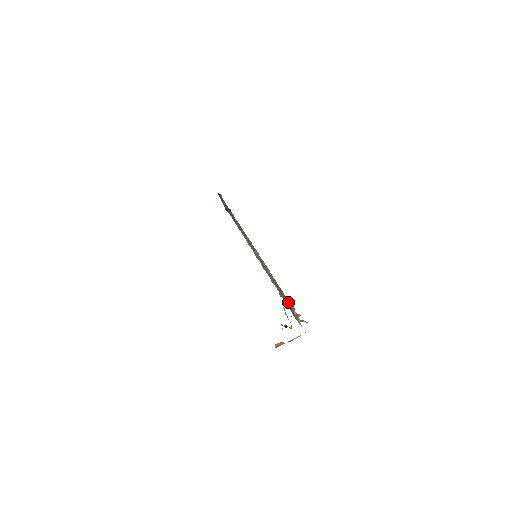
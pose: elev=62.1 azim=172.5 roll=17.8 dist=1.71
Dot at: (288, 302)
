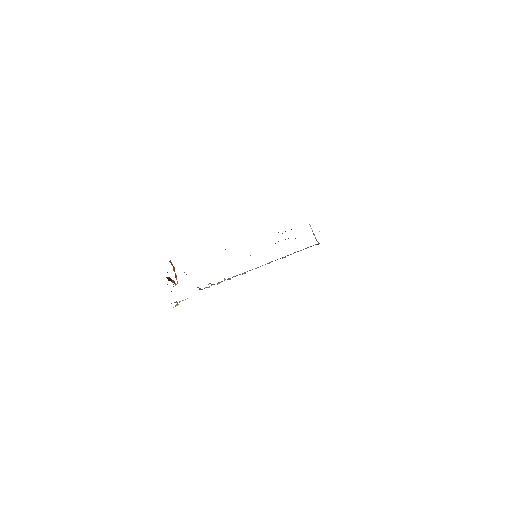
Dot at: occluded
